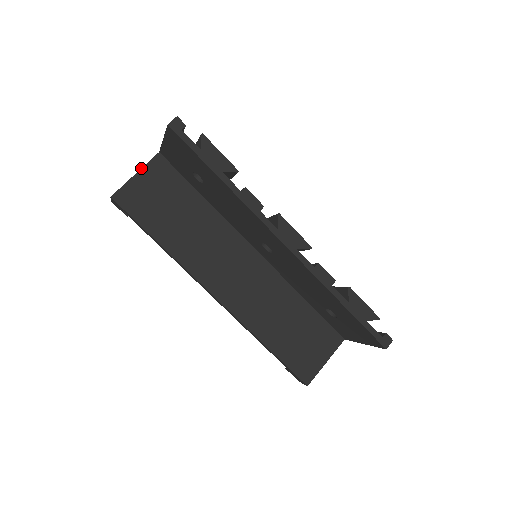
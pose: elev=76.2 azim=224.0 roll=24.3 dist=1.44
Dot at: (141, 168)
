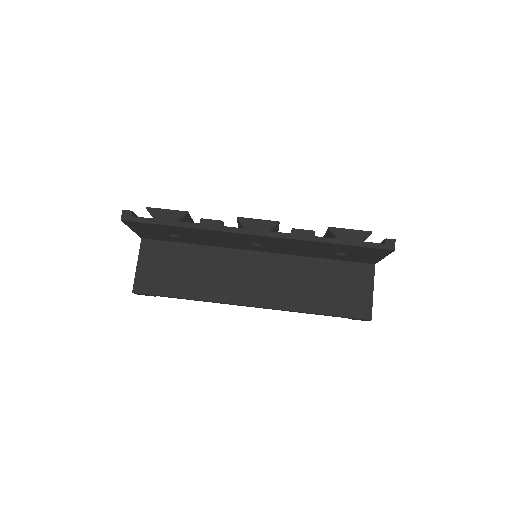
Dot at: (138, 258)
